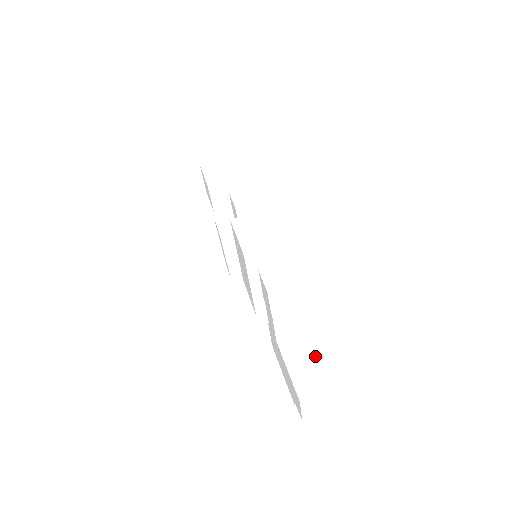
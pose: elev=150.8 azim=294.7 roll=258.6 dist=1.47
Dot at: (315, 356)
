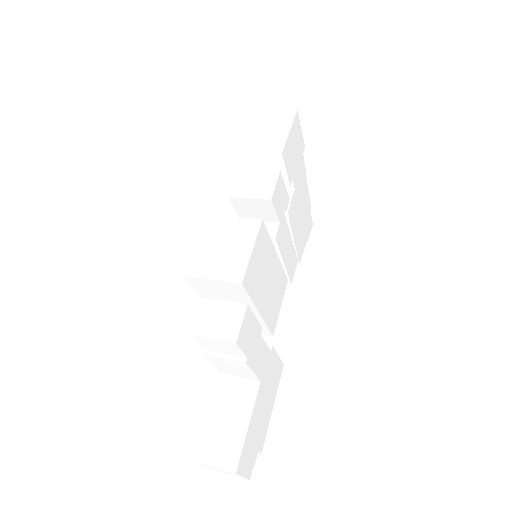
Dot at: (243, 416)
